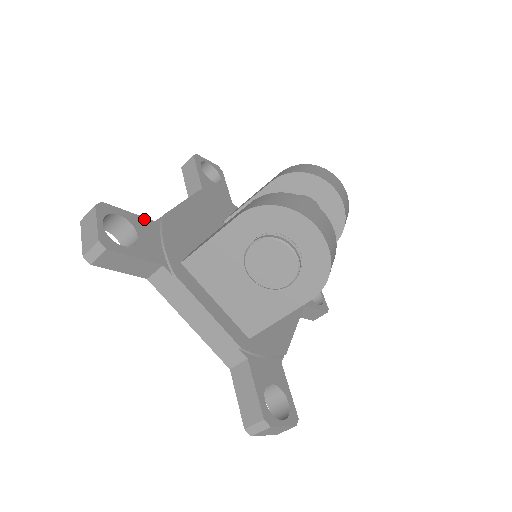
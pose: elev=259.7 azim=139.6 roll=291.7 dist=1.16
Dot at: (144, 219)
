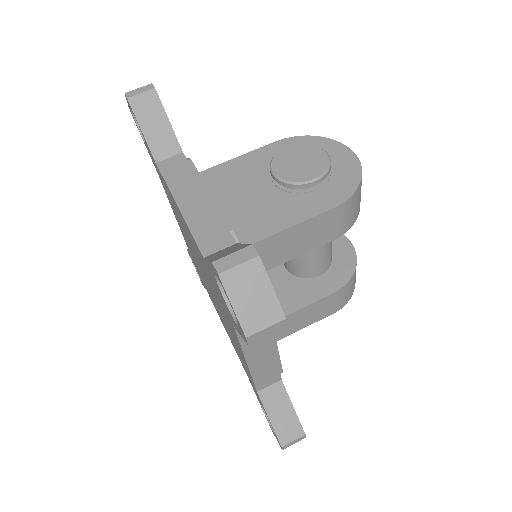
Dot at: occluded
